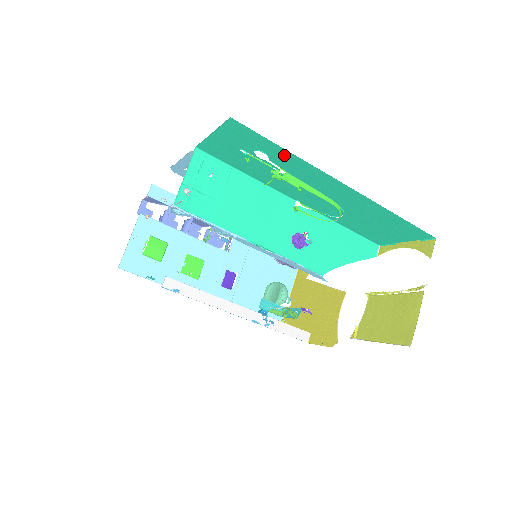
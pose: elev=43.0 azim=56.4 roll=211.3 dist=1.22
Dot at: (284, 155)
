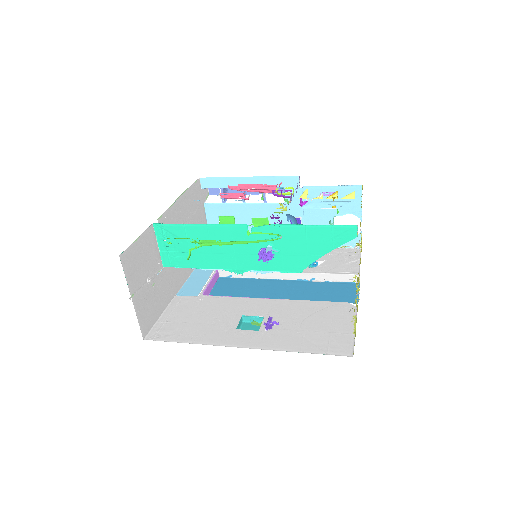
Dot at: occluded
